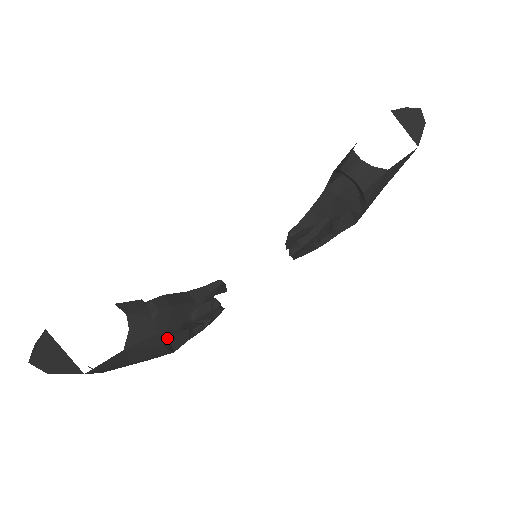
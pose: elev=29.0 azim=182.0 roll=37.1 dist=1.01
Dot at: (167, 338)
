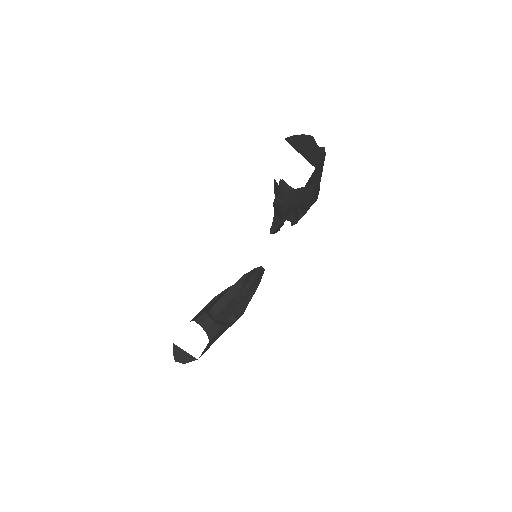
Dot at: (233, 314)
